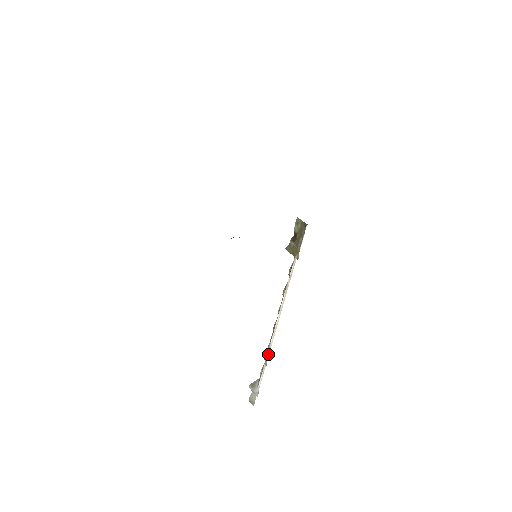
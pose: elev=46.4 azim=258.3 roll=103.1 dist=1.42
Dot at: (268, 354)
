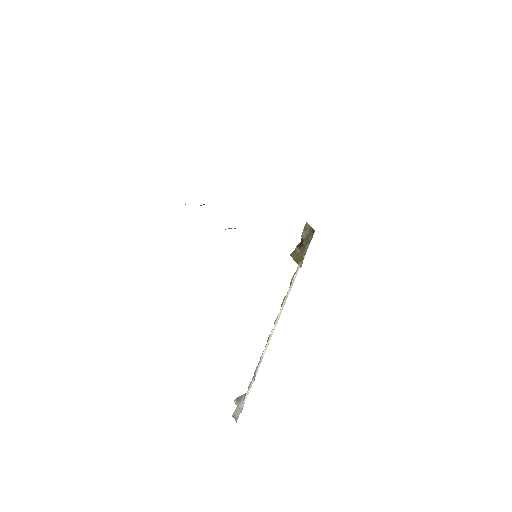
Dot at: (258, 367)
